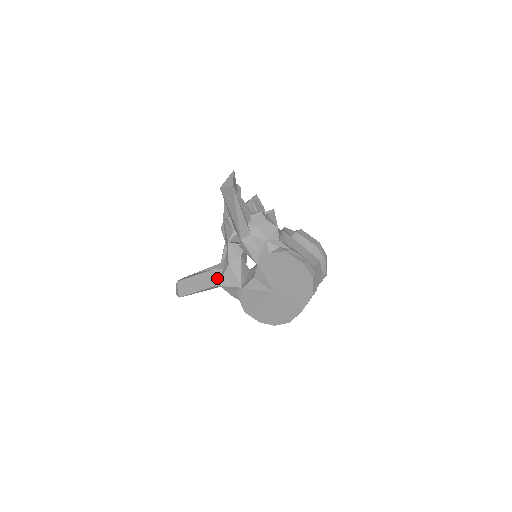
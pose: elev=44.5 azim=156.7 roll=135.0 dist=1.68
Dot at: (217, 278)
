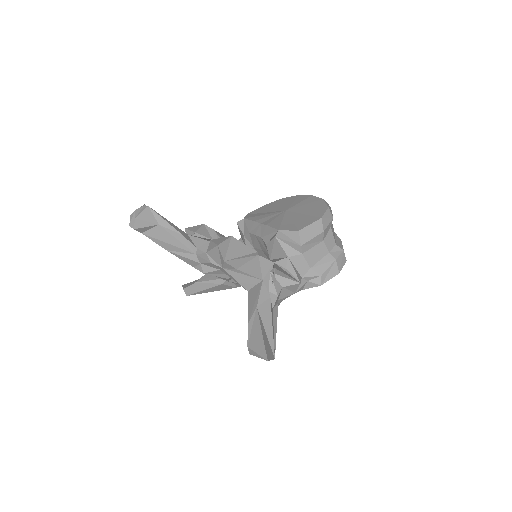
Dot at: (233, 285)
